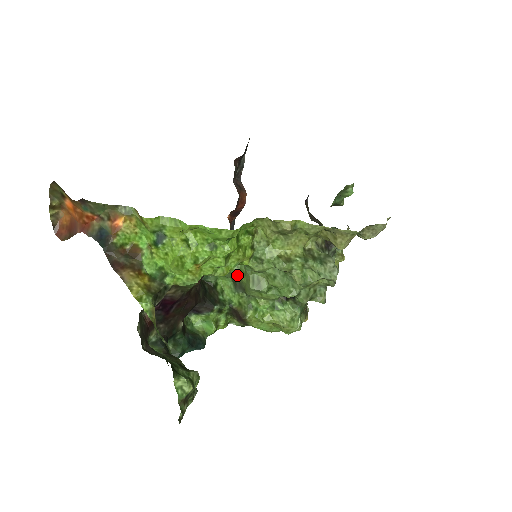
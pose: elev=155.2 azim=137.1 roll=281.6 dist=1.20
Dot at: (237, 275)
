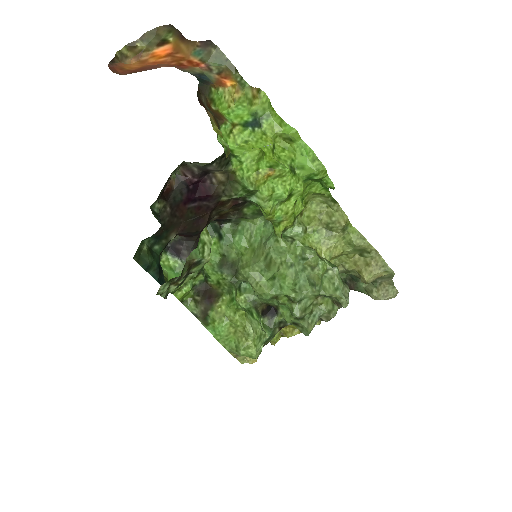
Dot at: (243, 248)
